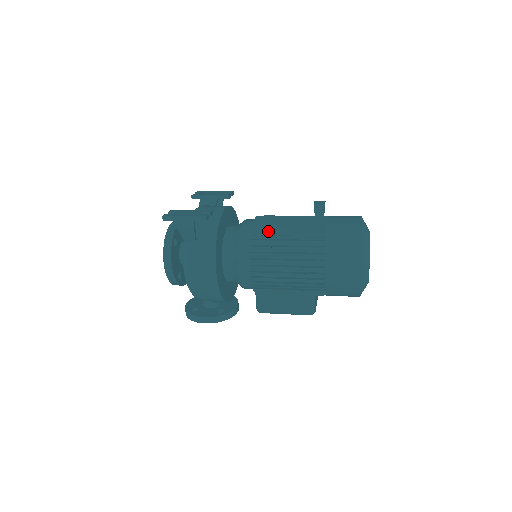
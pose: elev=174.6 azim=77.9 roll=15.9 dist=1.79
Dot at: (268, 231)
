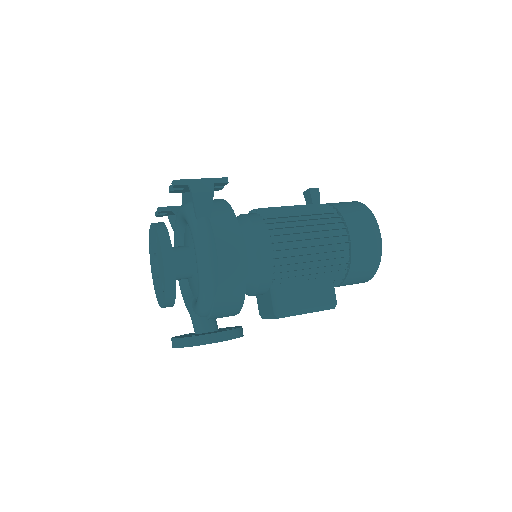
Dot at: (278, 211)
